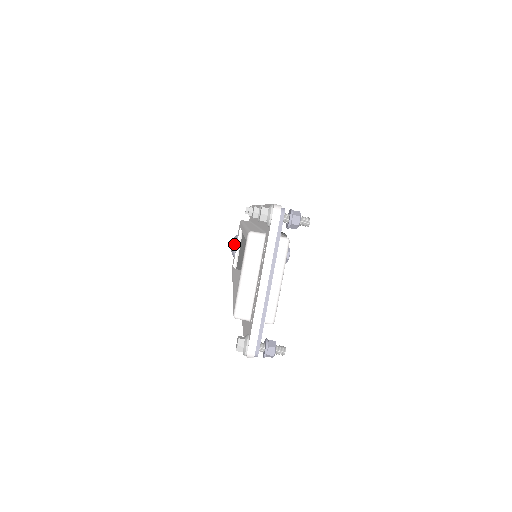
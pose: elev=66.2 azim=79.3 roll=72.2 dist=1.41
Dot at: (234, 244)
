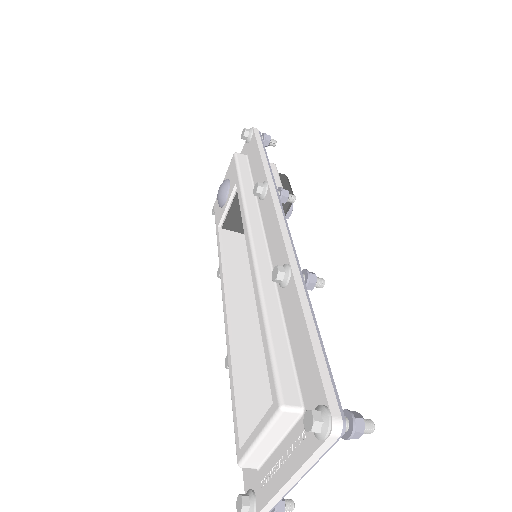
Dot at: (223, 197)
